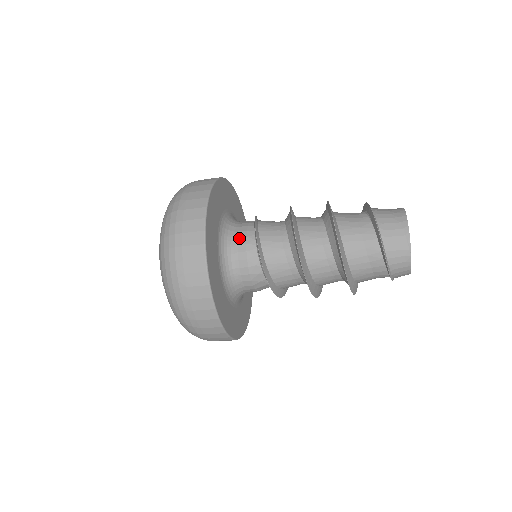
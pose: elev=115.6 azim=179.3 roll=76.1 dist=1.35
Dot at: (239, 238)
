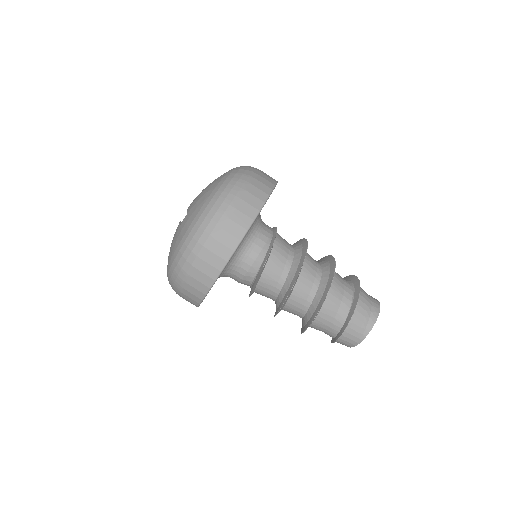
Dot at: (249, 258)
